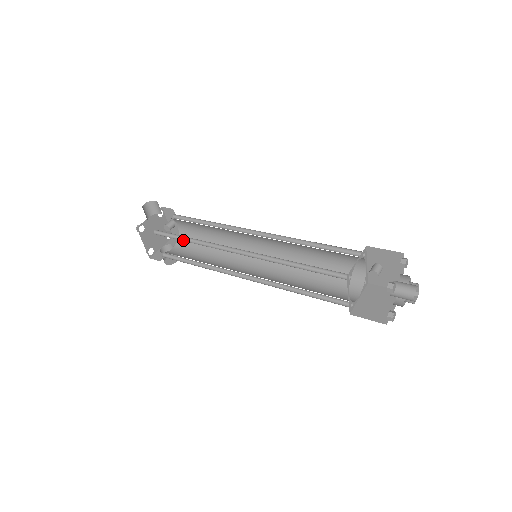
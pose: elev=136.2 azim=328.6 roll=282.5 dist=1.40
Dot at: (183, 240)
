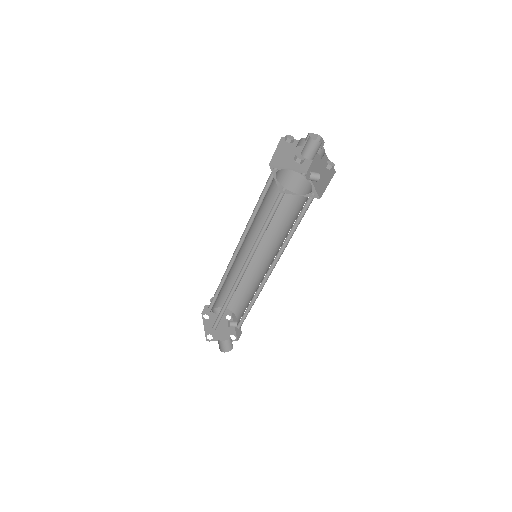
Dot at: (220, 289)
